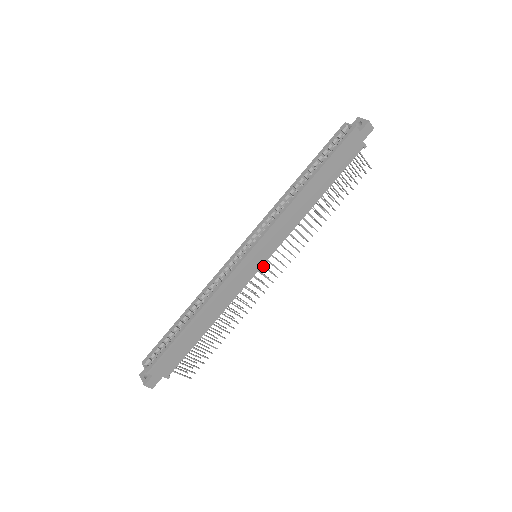
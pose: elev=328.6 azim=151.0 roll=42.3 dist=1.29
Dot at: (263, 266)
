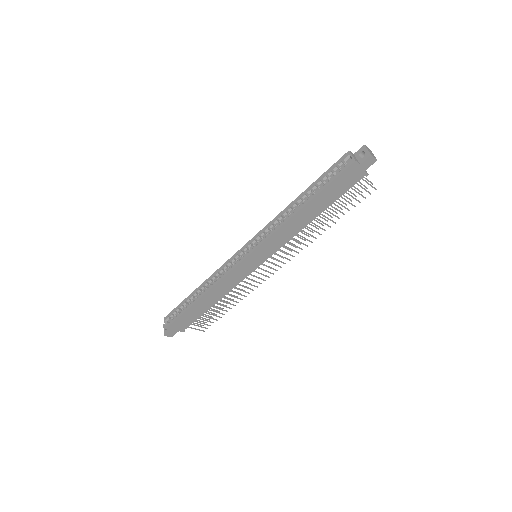
Dot at: (262, 264)
